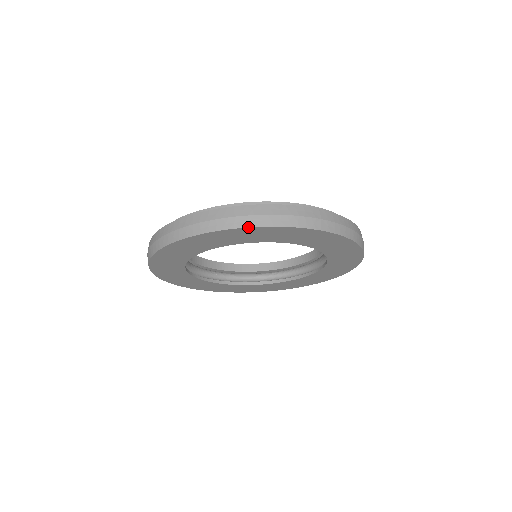
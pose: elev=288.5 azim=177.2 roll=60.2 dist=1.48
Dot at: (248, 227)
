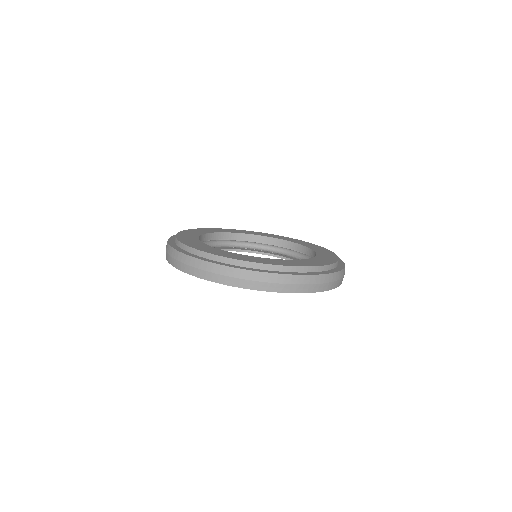
Dot at: (187, 273)
